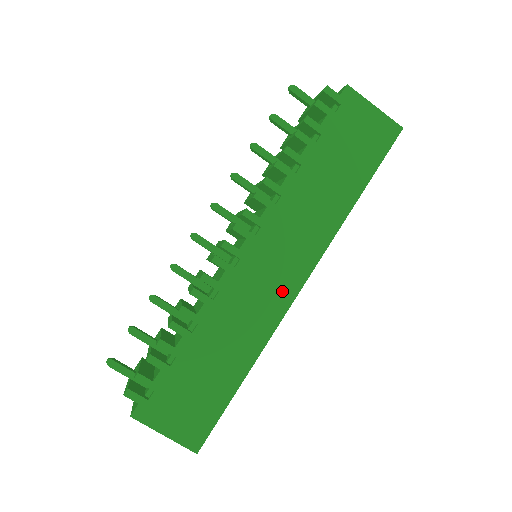
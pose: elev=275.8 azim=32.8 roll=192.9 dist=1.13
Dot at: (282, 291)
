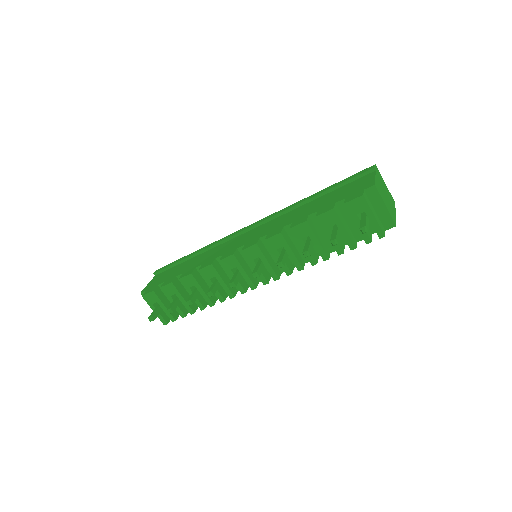
Dot at: occluded
